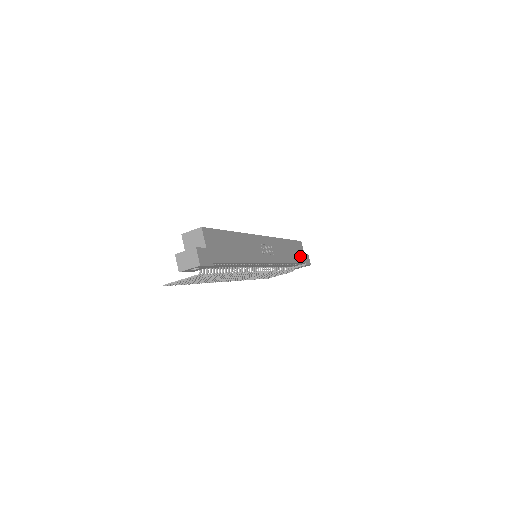
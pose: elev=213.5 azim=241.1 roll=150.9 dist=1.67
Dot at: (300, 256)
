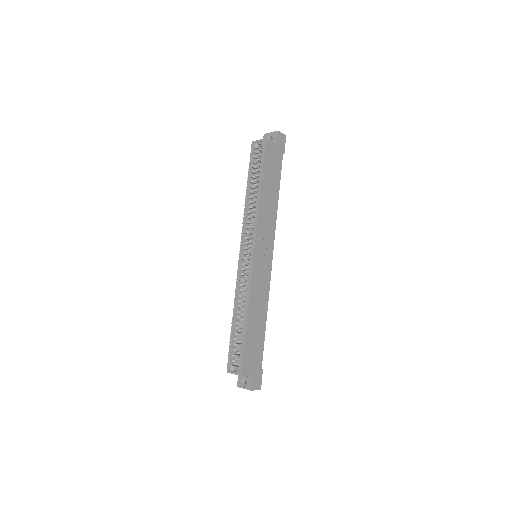
Dot at: (276, 162)
